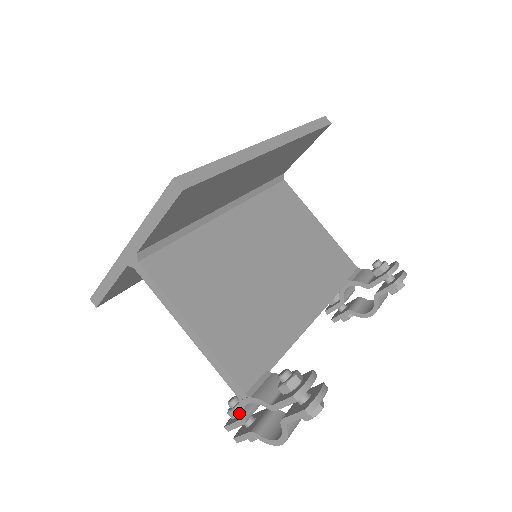
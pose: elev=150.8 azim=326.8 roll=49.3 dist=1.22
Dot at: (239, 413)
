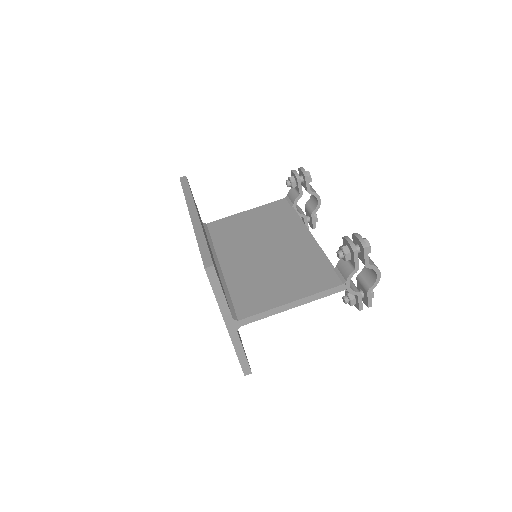
Dot at: occluded
